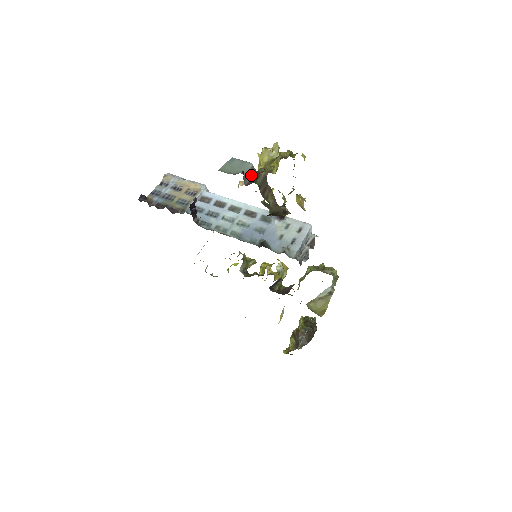
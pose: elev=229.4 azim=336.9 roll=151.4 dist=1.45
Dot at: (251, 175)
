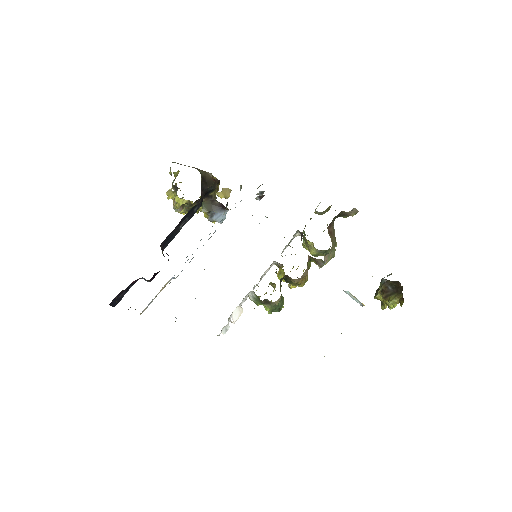
Dot at: occluded
